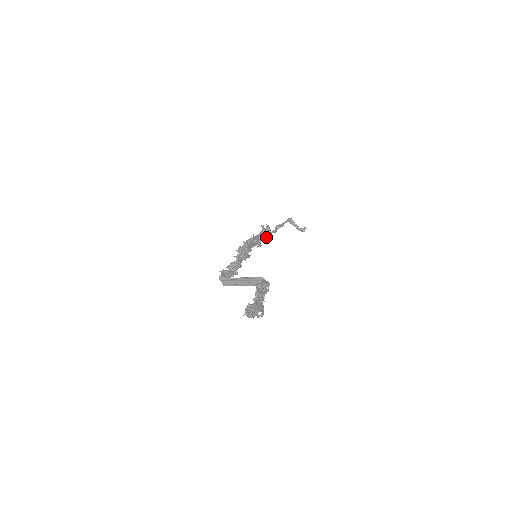
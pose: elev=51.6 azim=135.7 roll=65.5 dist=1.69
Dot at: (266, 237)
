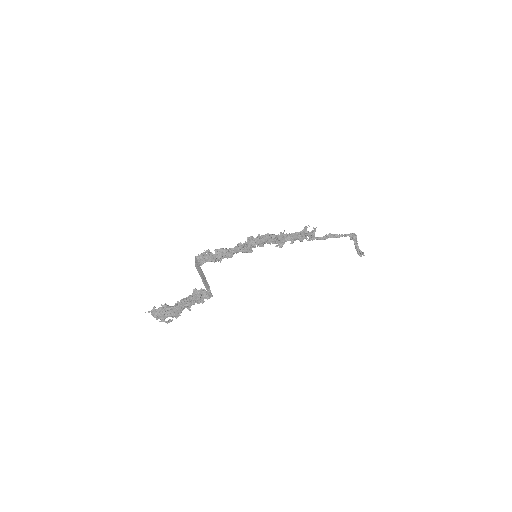
Dot at: occluded
